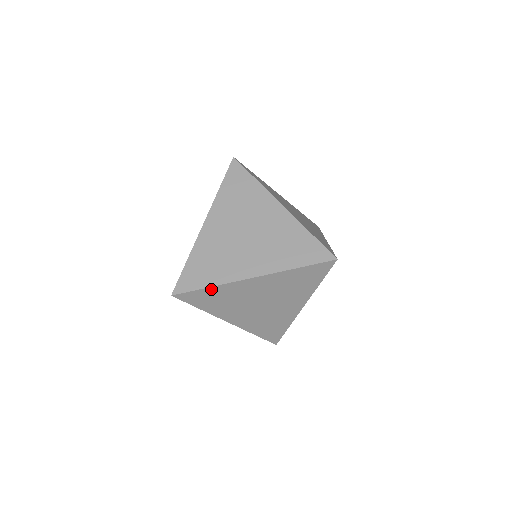
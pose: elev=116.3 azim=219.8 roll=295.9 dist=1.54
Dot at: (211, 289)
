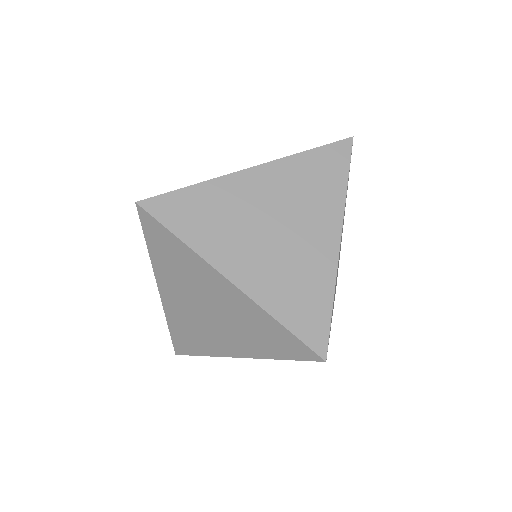
Dot at: occluded
